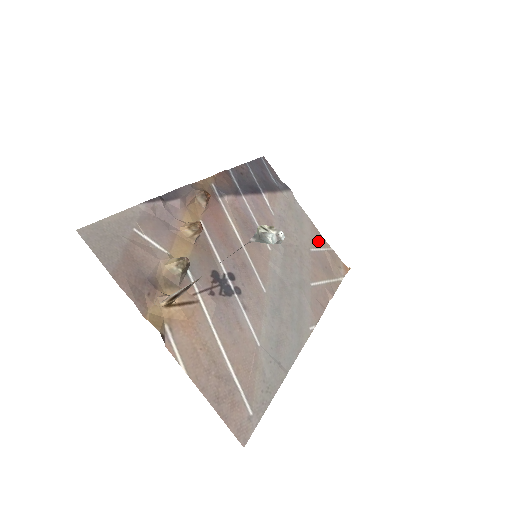
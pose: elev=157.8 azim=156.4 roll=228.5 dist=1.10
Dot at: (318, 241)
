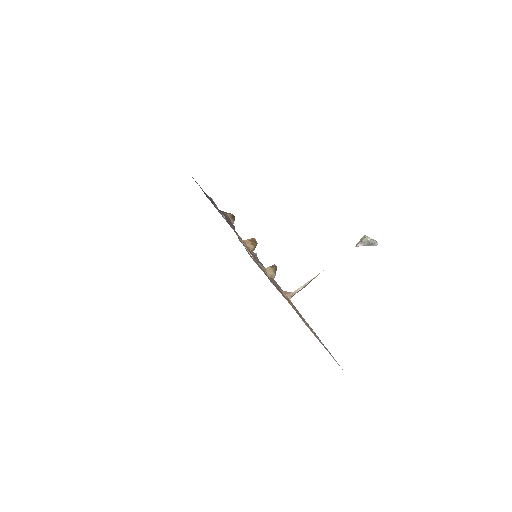
Dot at: occluded
